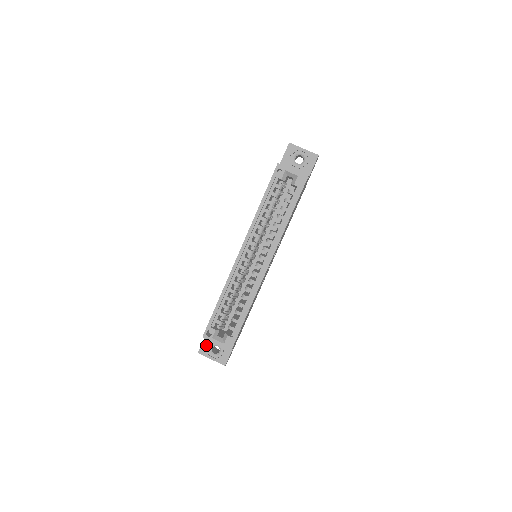
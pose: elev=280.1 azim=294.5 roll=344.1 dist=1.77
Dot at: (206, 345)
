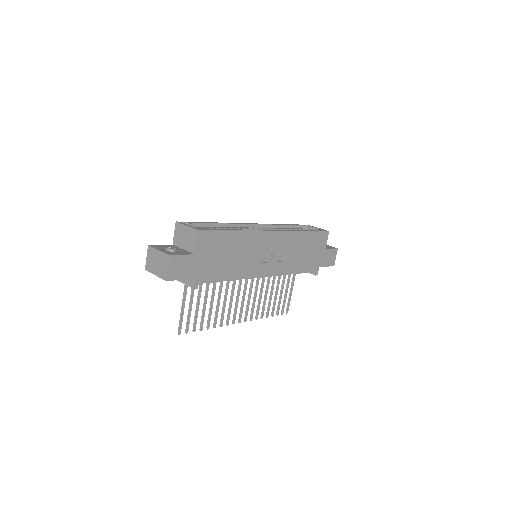
Dot at: (163, 246)
